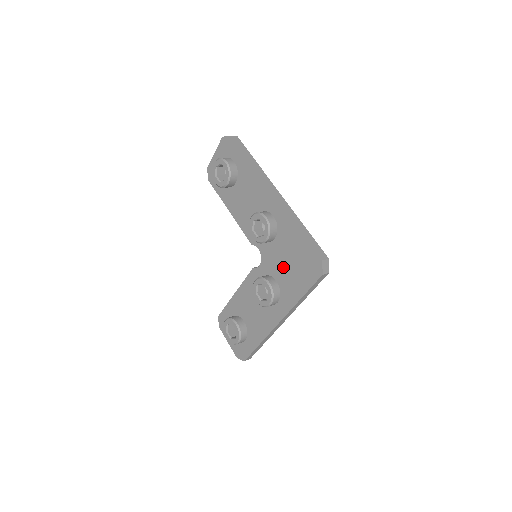
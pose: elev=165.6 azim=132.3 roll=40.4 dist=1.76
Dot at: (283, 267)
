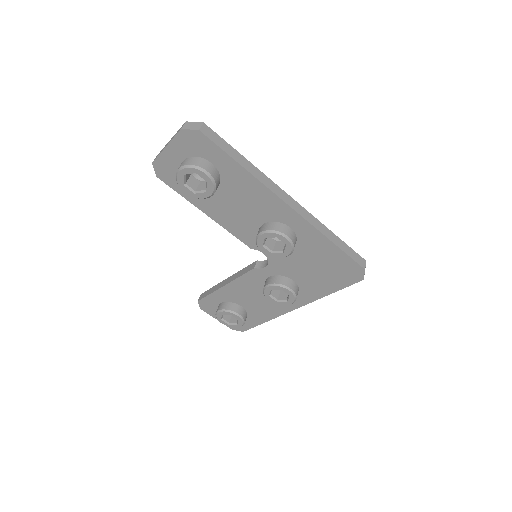
Dot at: (304, 271)
